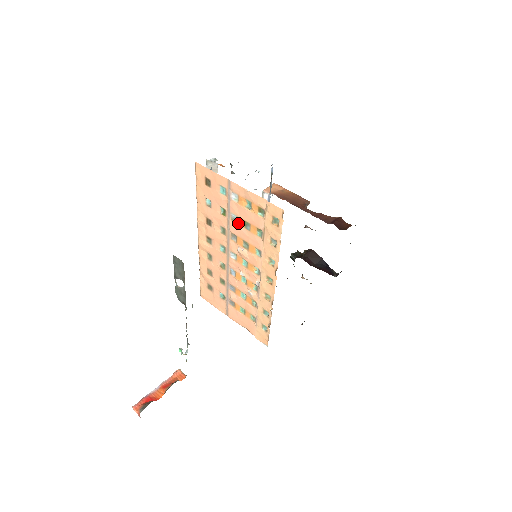
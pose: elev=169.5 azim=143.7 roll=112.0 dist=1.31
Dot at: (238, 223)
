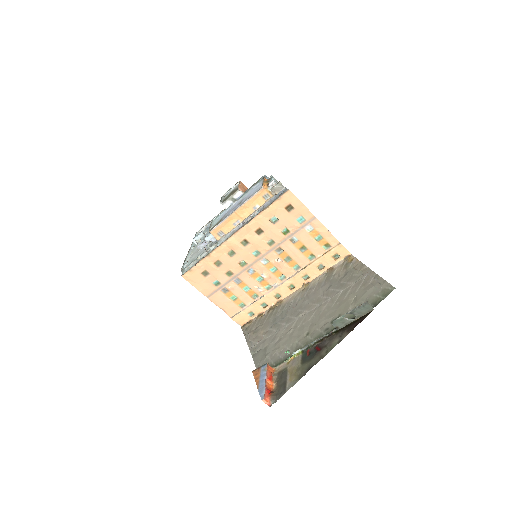
Dot at: (295, 244)
